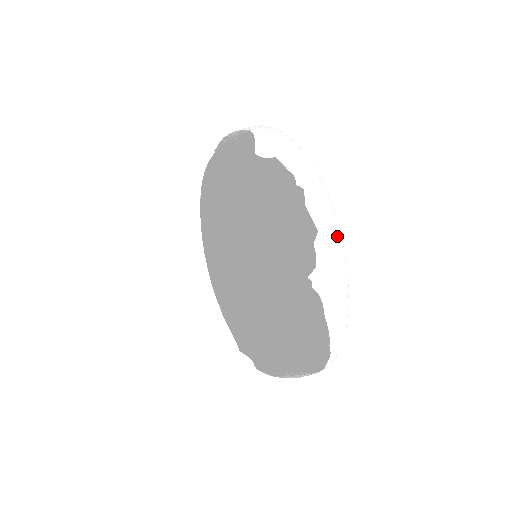
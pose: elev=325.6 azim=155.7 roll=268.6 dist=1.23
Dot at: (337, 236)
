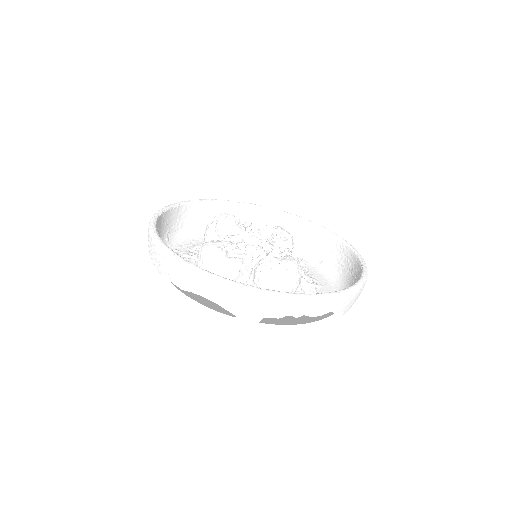
Dot at: (341, 299)
